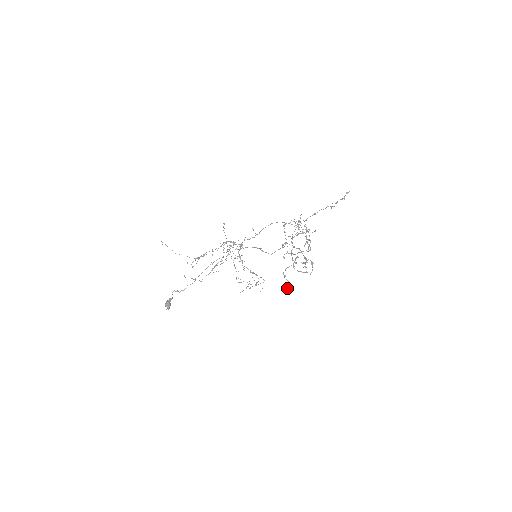
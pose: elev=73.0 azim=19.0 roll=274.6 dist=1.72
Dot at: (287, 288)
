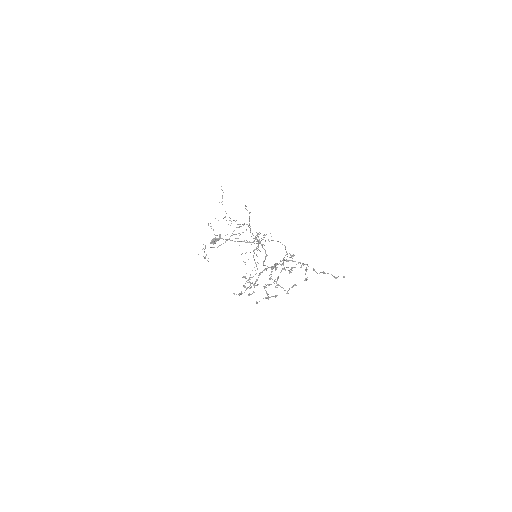
Dot at: occluded
